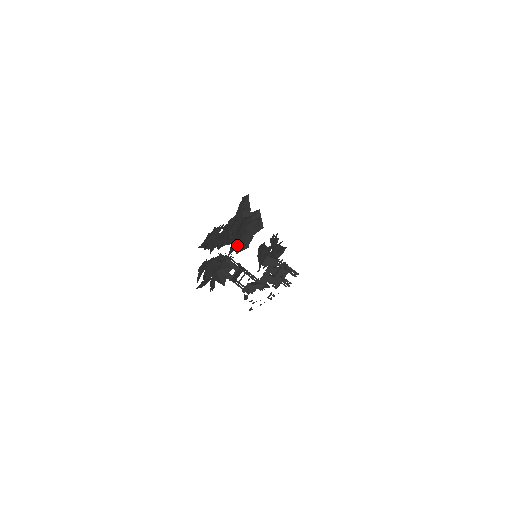
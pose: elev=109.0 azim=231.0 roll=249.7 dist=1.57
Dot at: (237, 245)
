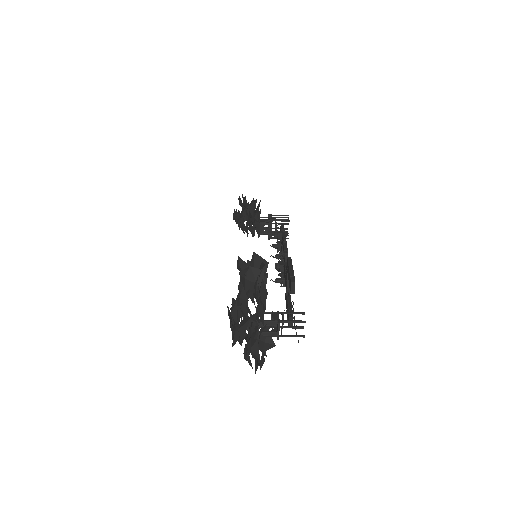
Dot at: (263, 308)
